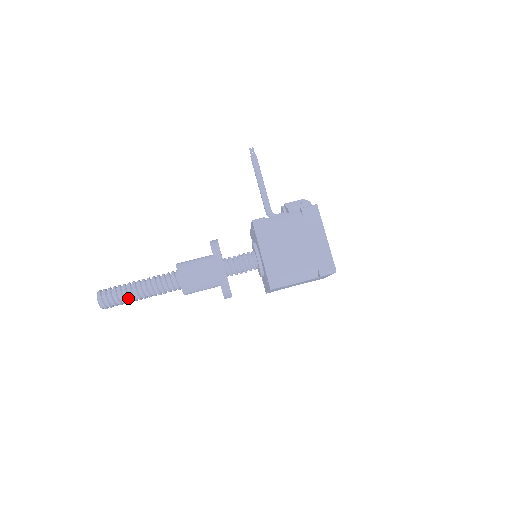
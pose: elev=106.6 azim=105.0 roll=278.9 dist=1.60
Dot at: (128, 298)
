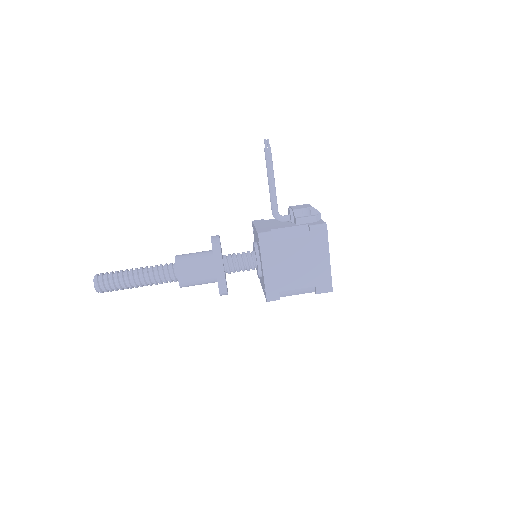
Dot at: (125, 287)
